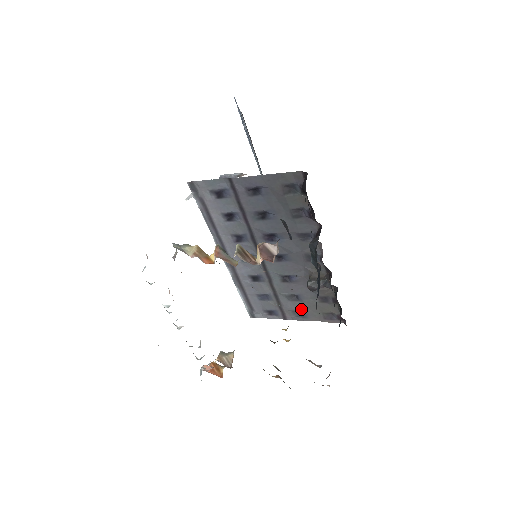
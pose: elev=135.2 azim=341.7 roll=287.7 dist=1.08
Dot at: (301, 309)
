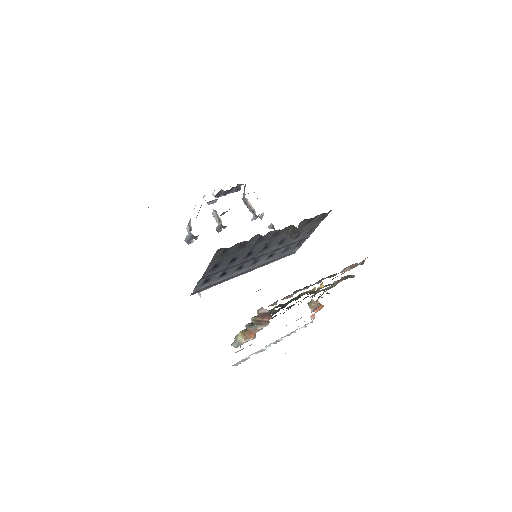
Dot at: (307, 232)
